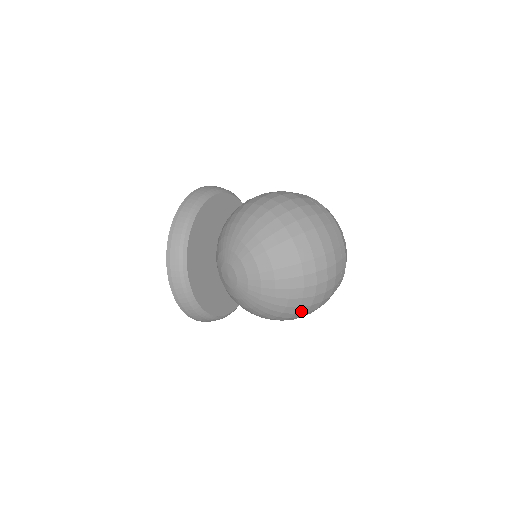
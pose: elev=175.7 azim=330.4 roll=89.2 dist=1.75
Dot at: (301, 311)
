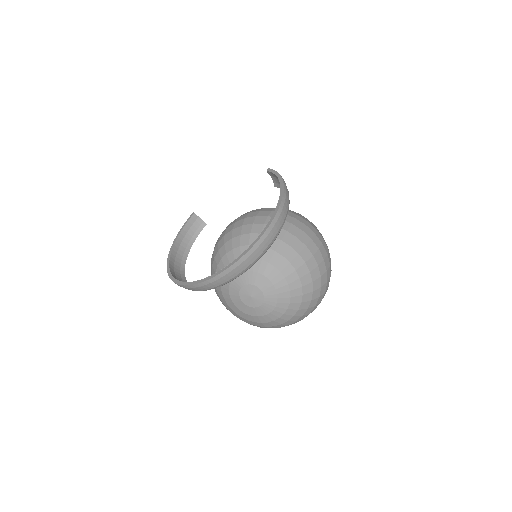
Dot at: occluded
